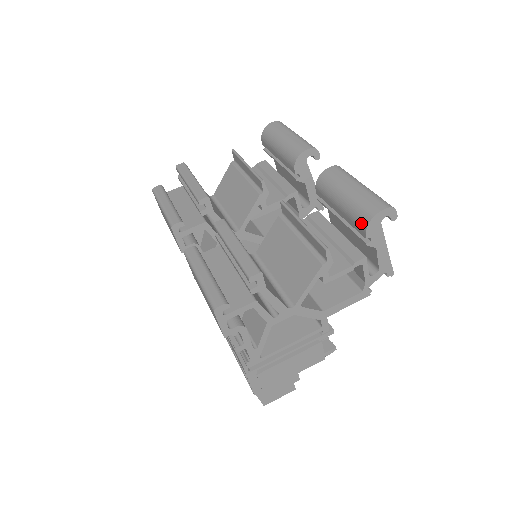
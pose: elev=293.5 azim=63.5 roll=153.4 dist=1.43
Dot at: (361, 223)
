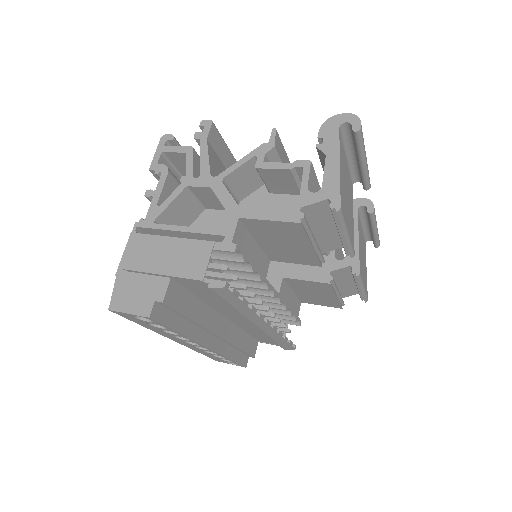
Dot at: occluded
